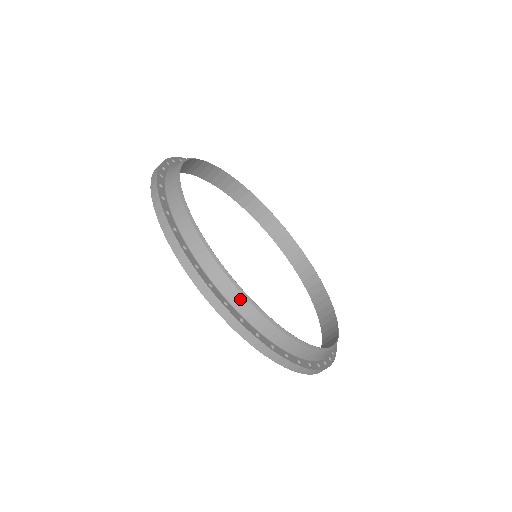
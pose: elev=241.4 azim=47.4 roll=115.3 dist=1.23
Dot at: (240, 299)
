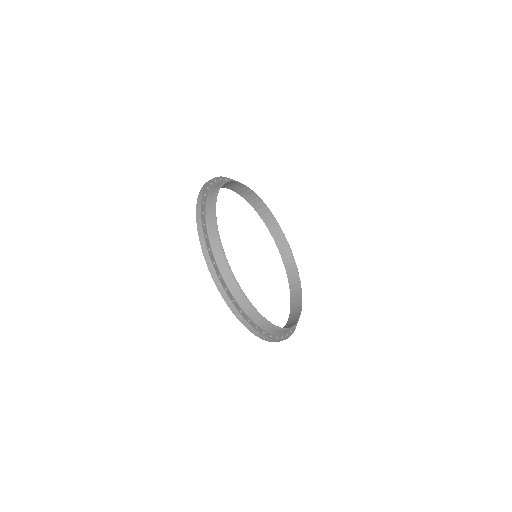
Dot at: (215, 239)
